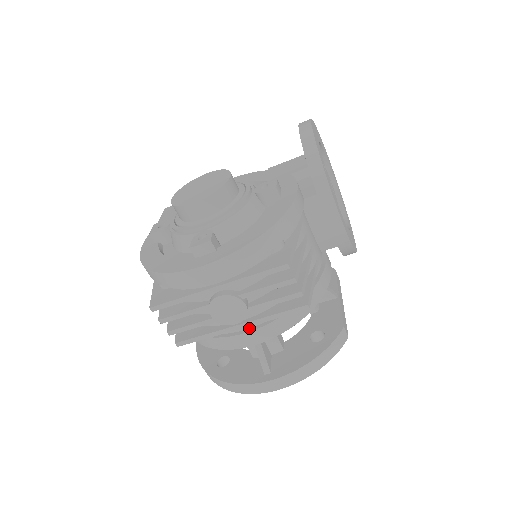
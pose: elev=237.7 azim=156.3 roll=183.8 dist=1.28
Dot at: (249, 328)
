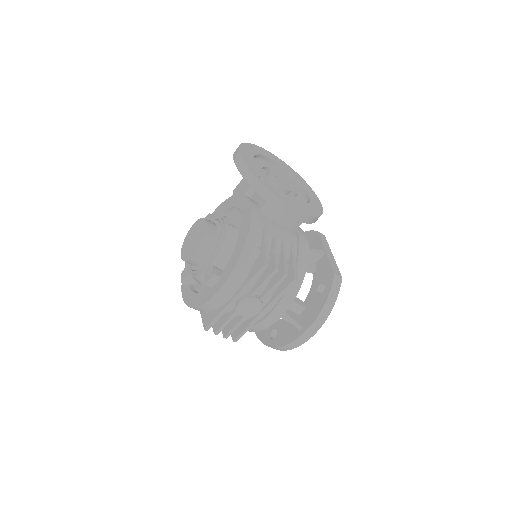
Dot at: (271, 309)
